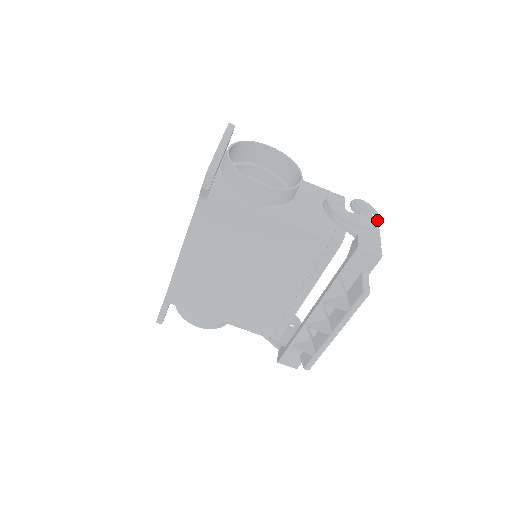
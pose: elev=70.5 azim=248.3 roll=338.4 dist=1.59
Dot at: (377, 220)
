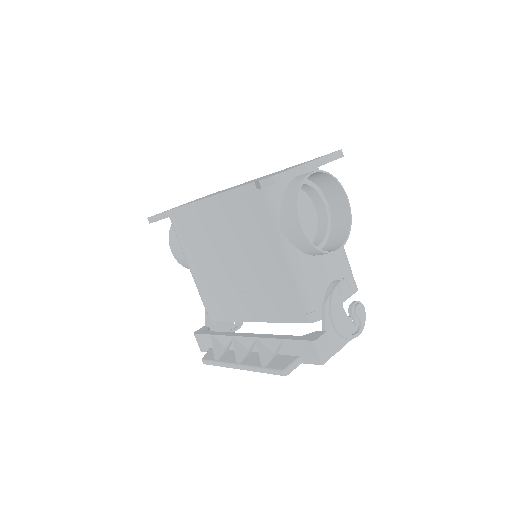
Dot at: (355, 335)
